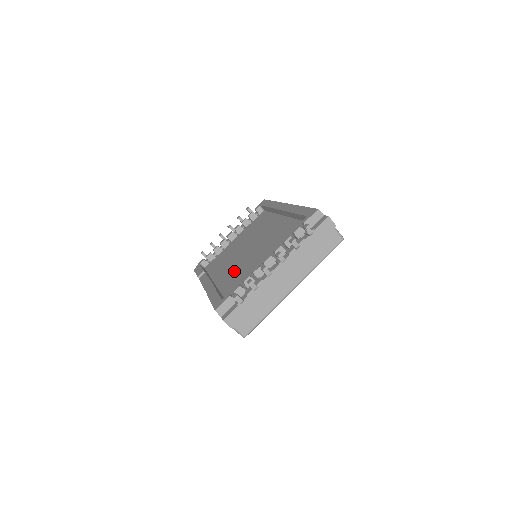
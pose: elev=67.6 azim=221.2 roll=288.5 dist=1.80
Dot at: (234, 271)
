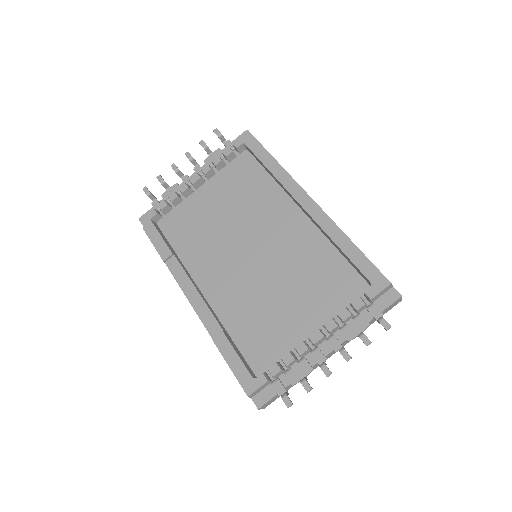
Dot at: (237, 292)
